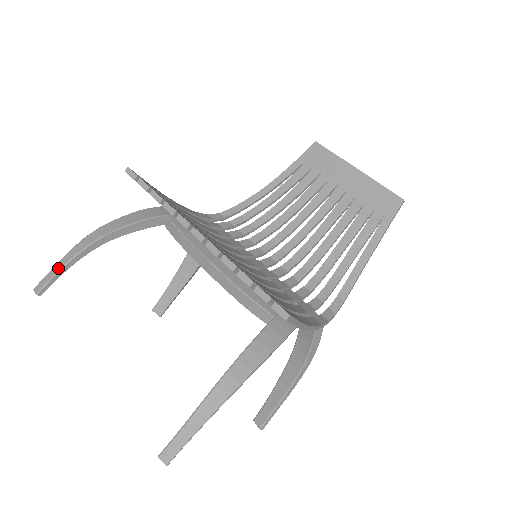
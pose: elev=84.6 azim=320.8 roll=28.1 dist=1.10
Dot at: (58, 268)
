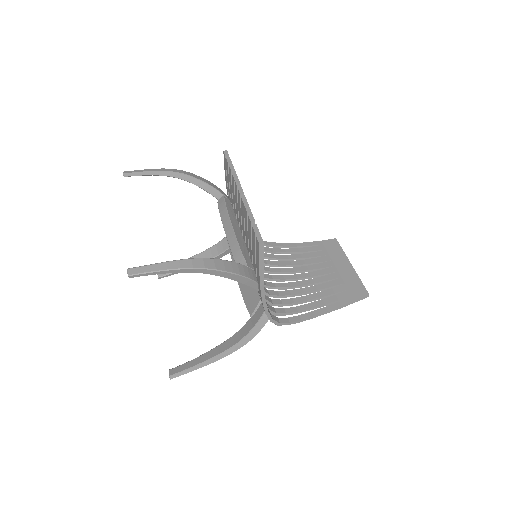
Dot at: (147, 170)
